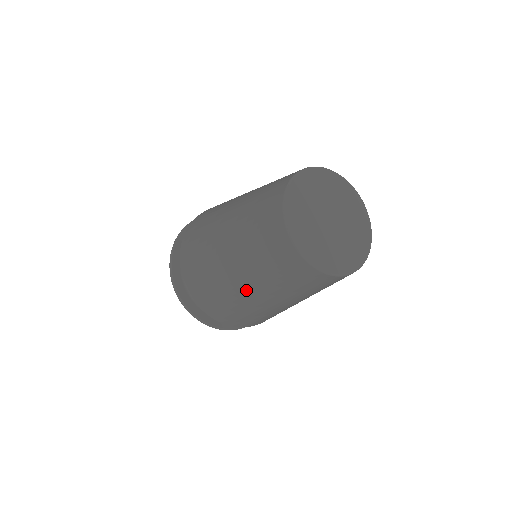
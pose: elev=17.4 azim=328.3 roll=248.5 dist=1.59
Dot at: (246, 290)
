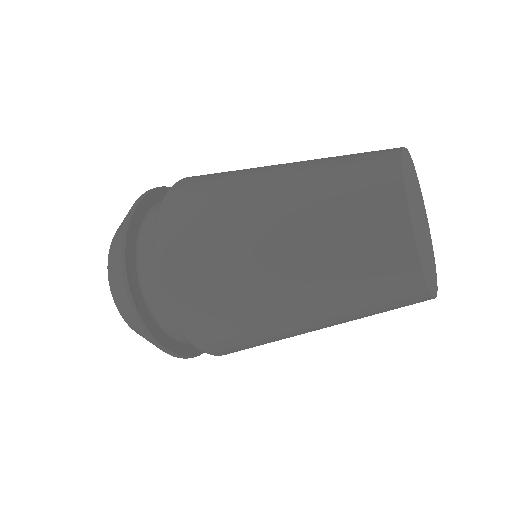
Dot at: (295, 317)
